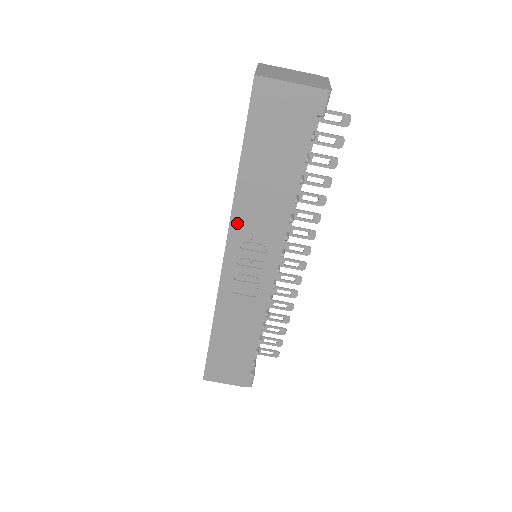
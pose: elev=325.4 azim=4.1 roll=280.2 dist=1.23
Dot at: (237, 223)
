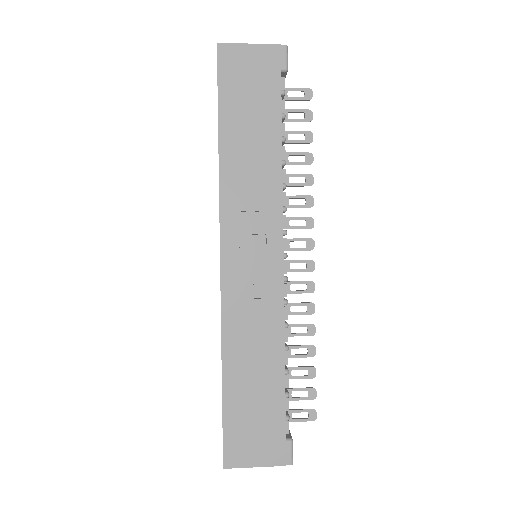
Dot at: (228, 200)
